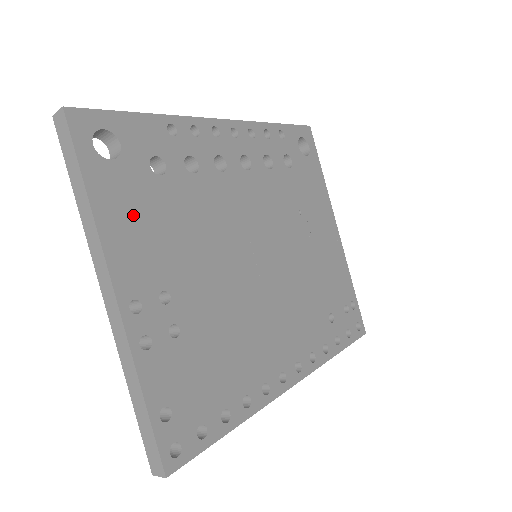
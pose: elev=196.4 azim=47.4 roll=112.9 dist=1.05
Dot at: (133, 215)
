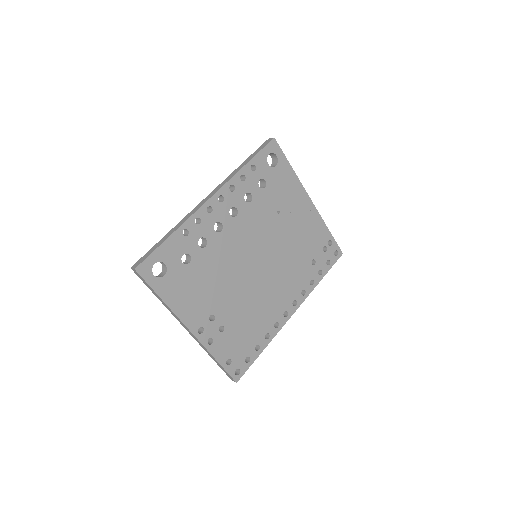
Dot at: (184, 293)
